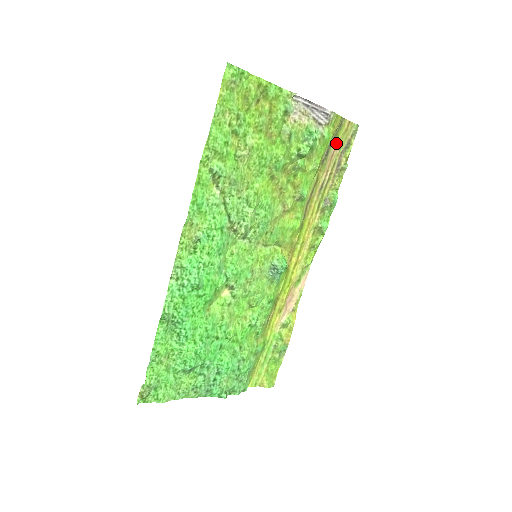
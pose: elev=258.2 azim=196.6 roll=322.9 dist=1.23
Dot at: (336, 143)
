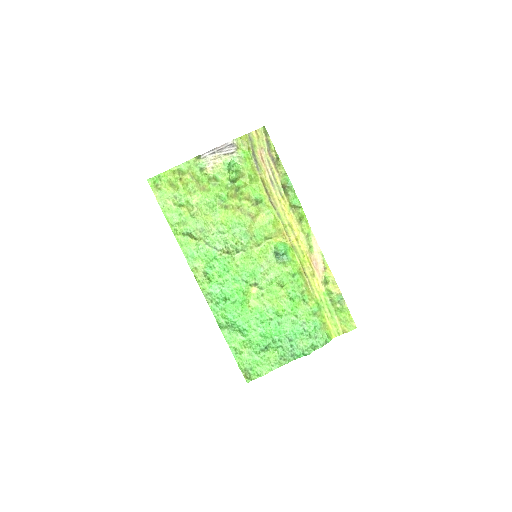
Dot at: (258, 150)
